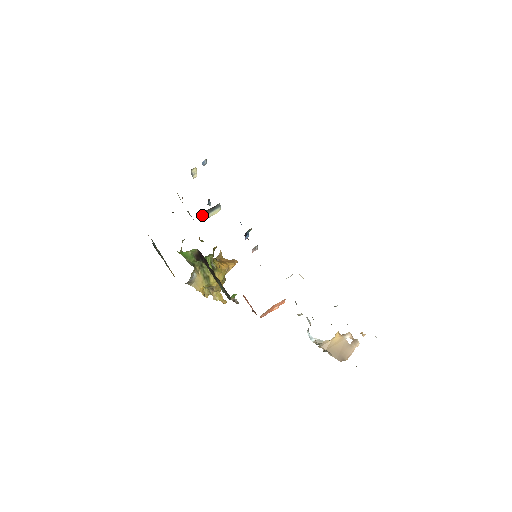
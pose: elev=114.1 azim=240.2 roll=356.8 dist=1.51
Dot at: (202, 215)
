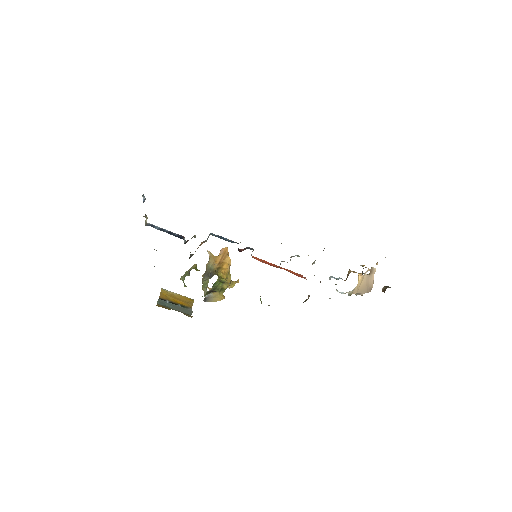
Dot at: (189, 258)
